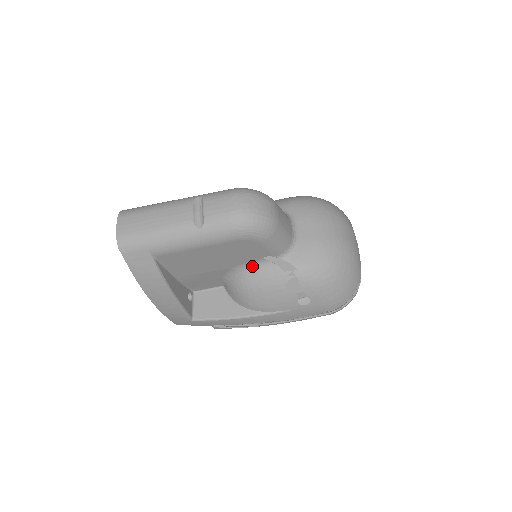
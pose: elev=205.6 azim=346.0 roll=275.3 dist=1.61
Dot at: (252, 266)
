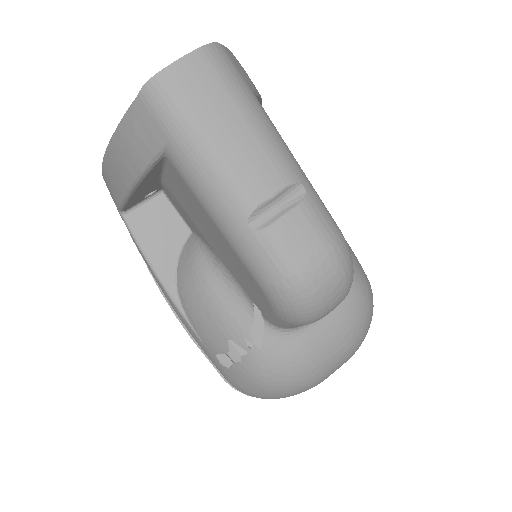
Dot at: (235, 286)
